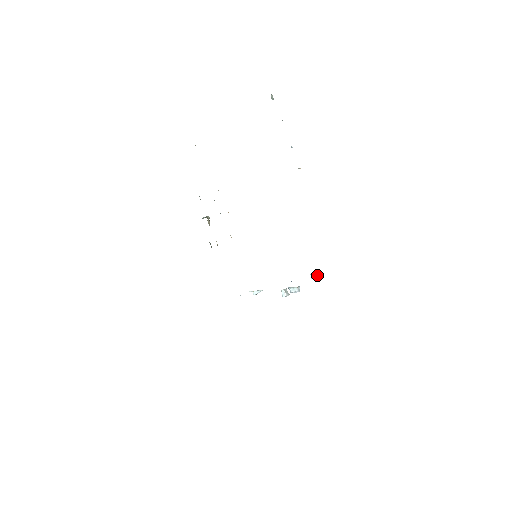
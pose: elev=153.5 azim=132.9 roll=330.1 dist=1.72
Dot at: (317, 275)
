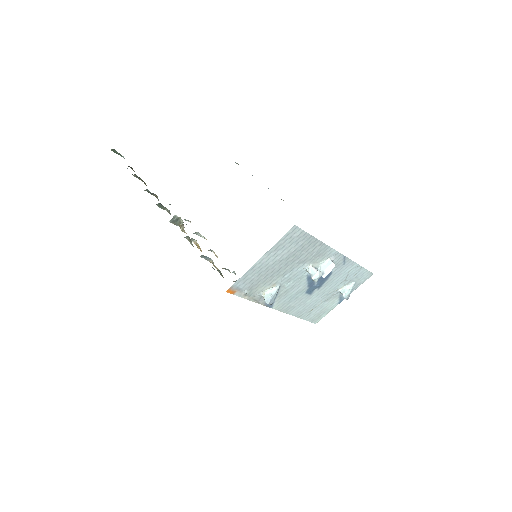
Dot at: (349, 288)
